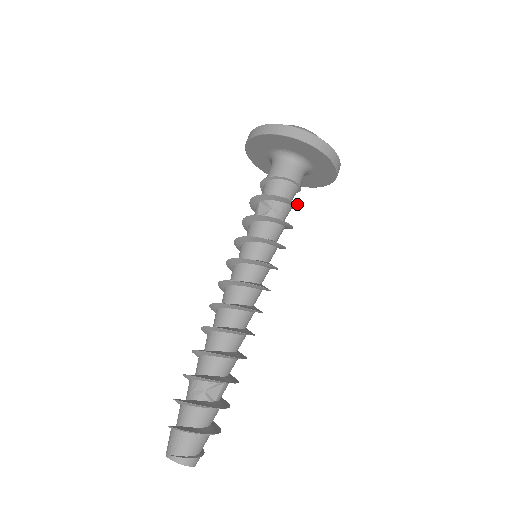
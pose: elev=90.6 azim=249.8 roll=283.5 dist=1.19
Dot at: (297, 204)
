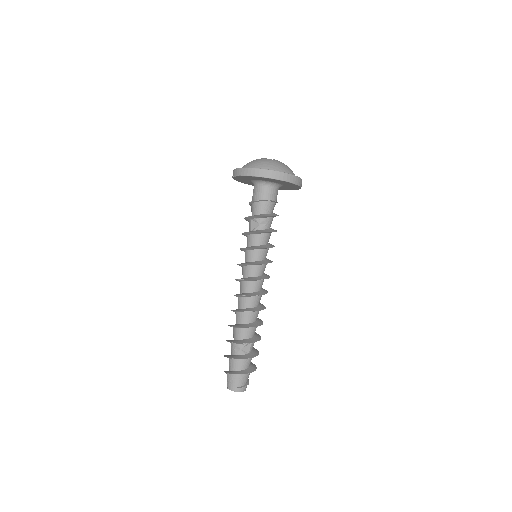
Dot at: occluded
